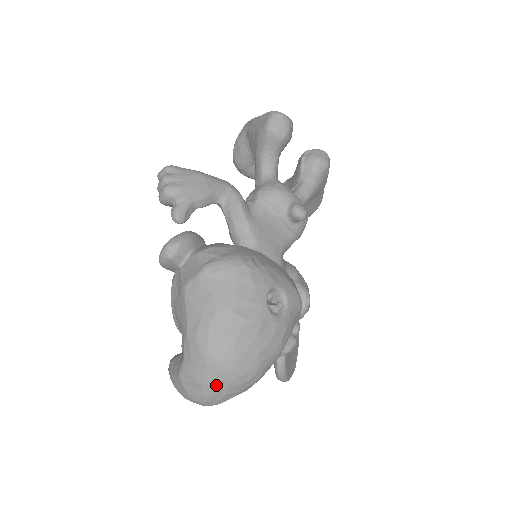
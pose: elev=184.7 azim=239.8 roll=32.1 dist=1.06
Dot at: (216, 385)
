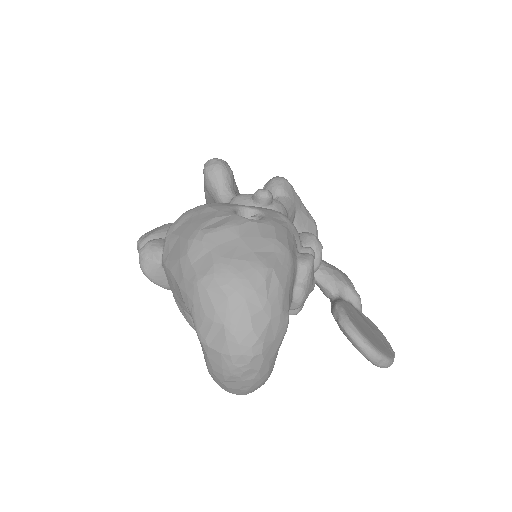
Dot at: (230, 307)
